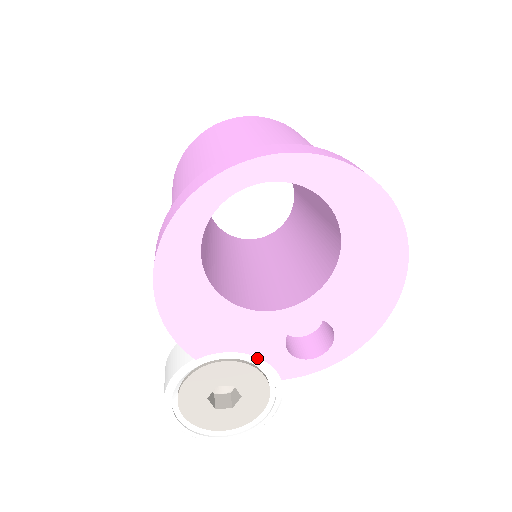
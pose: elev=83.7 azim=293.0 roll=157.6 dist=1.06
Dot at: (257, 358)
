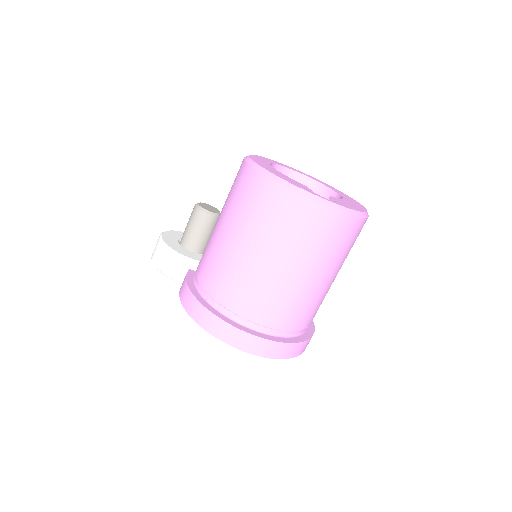
Dot at: occluded
